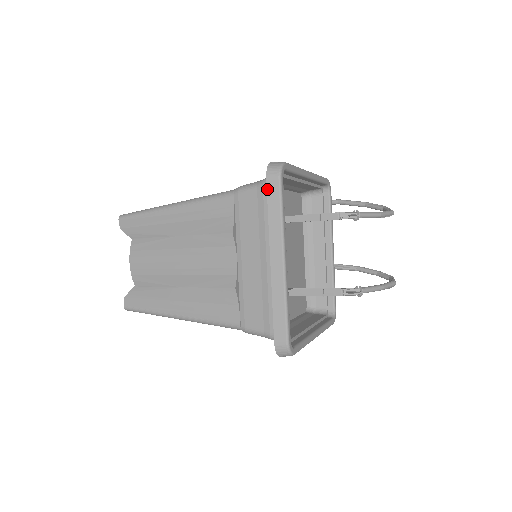
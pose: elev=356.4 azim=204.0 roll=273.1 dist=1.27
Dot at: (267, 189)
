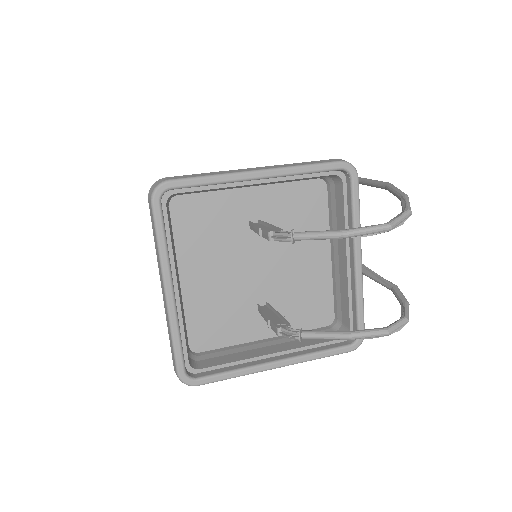
Dot at: (150, 213)
